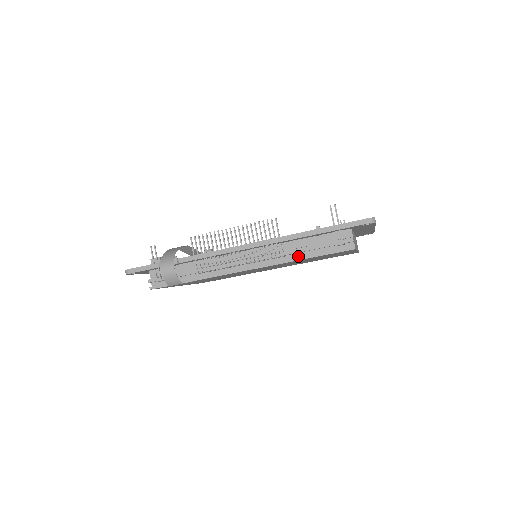
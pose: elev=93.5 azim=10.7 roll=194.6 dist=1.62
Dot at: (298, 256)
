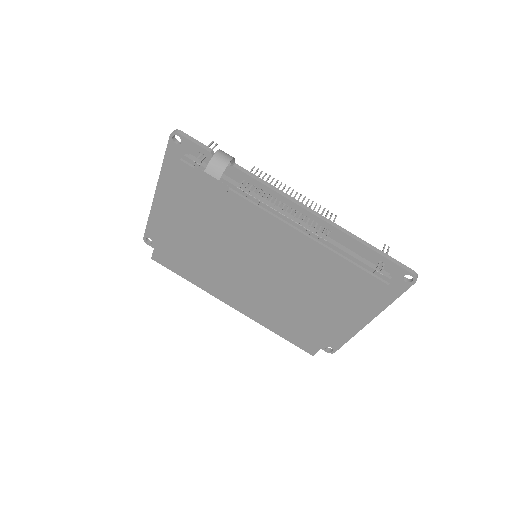
Dot at: (334, 254)
